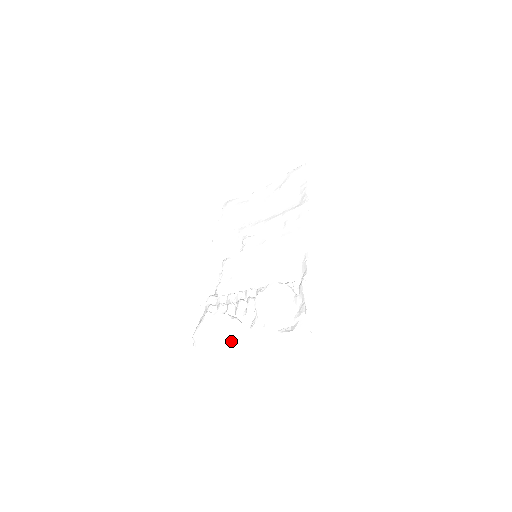
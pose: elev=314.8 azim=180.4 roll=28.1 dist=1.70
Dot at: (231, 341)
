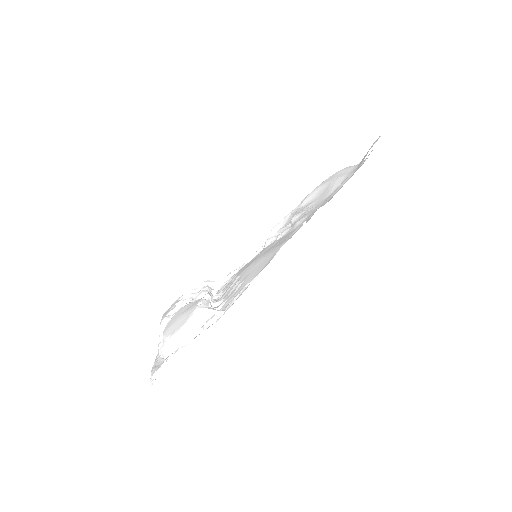
Dot at: occluded
